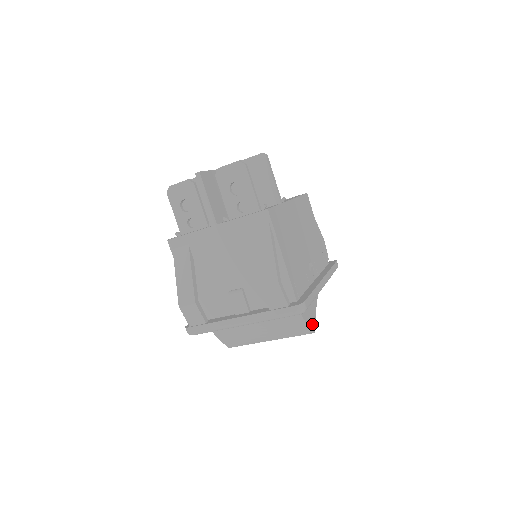
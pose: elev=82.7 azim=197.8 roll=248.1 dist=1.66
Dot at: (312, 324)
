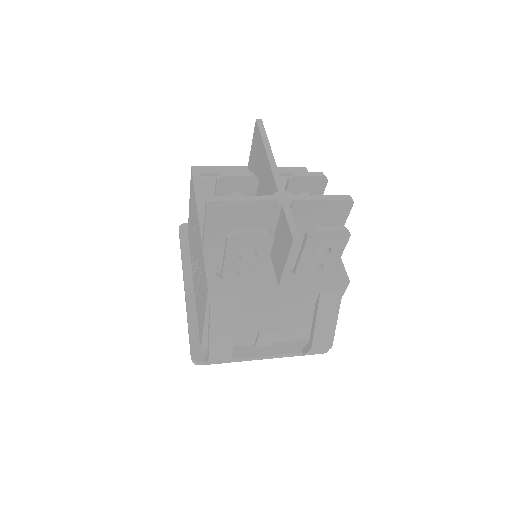
Dot at: occluded
